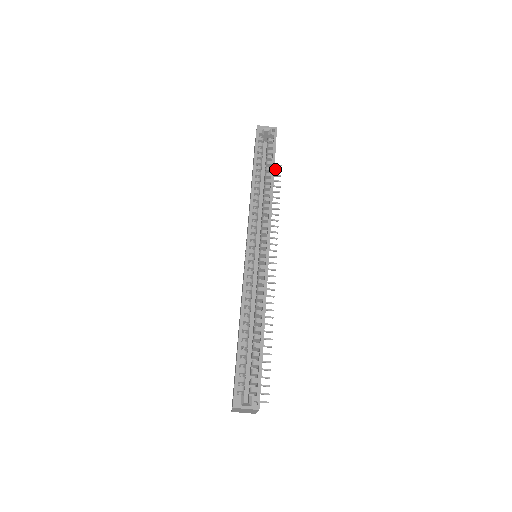
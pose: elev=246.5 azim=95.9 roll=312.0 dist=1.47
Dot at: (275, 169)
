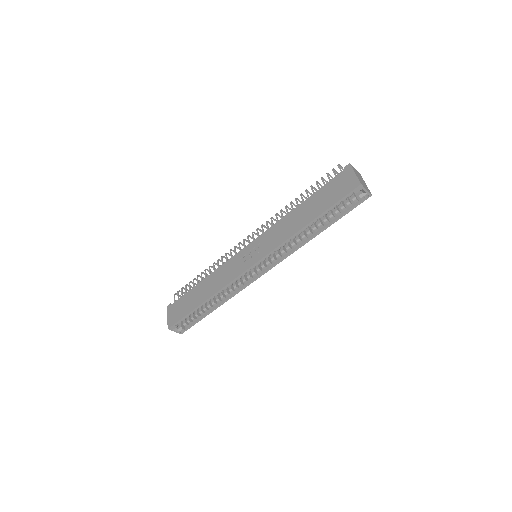
Dot at: occluded
